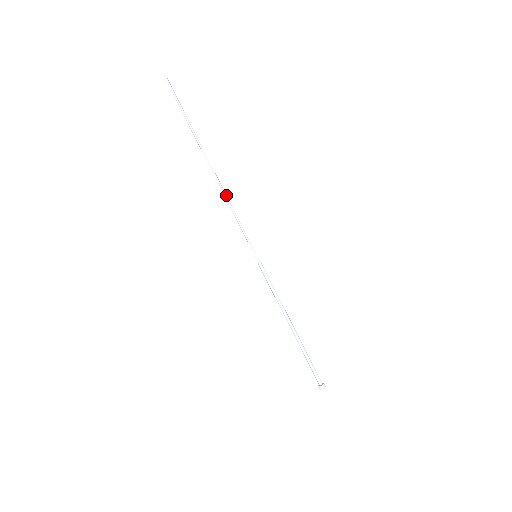
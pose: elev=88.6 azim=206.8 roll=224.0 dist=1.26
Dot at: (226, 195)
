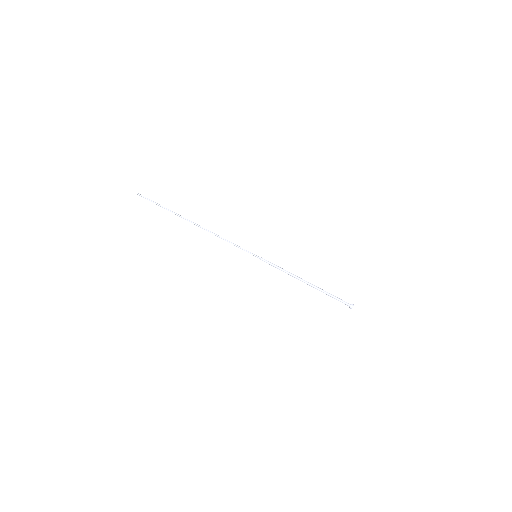
Dot at: (215, 234)
